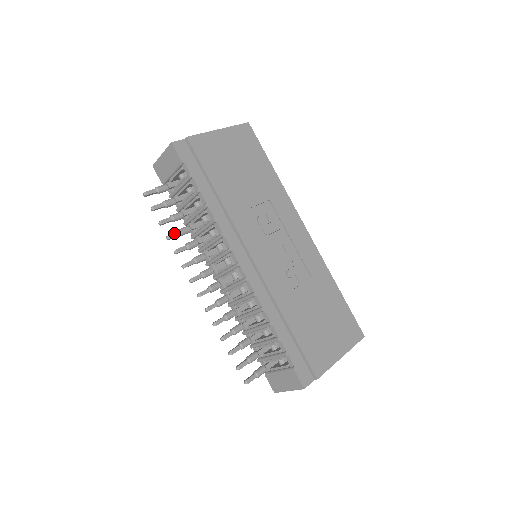
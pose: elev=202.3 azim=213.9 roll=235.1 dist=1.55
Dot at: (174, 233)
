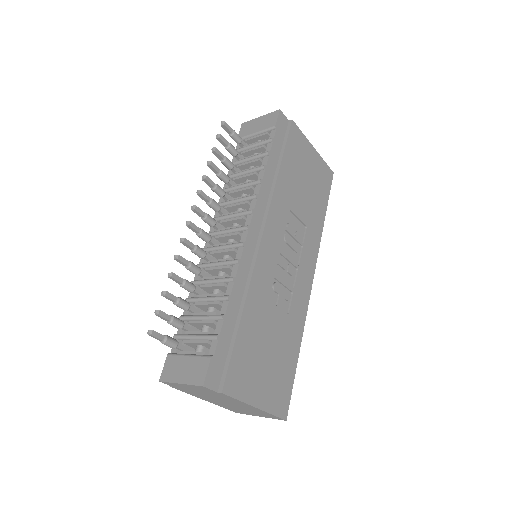
Dot at: (216, 166)
